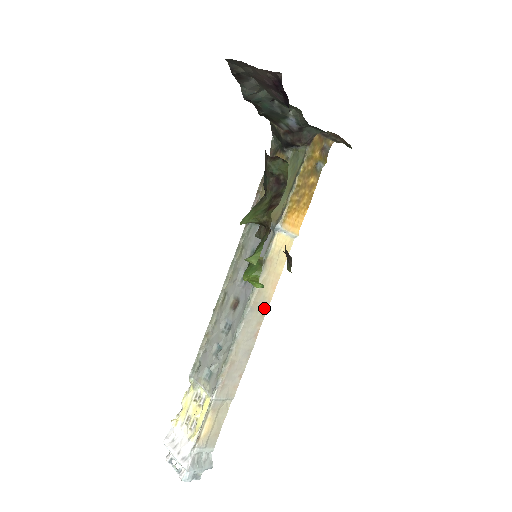
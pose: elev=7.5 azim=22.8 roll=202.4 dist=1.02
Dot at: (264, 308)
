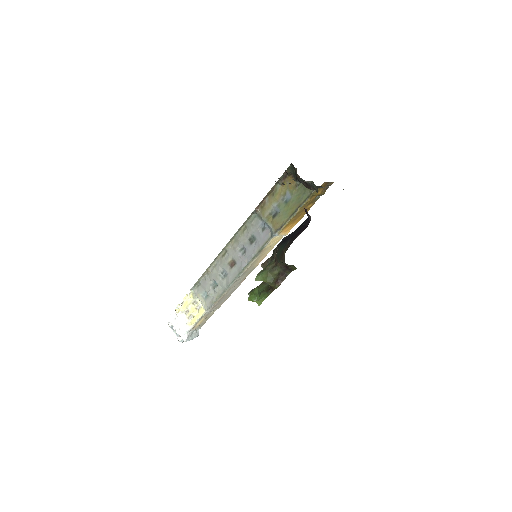
Dot at: (251, 270)
